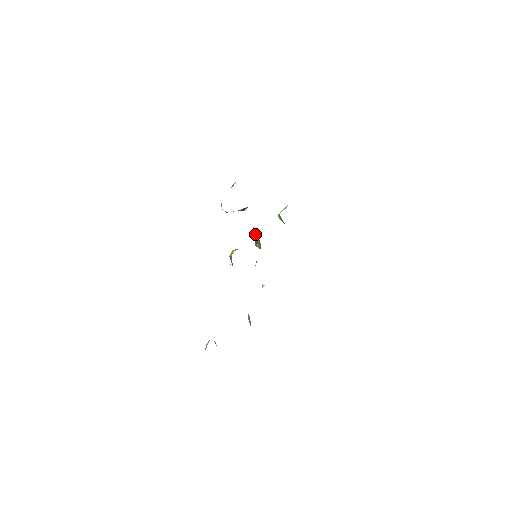
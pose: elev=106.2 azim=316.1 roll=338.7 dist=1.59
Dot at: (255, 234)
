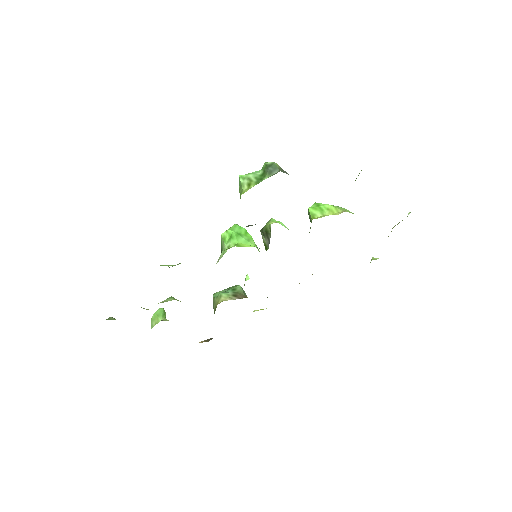
Dot at: (268, 226)
